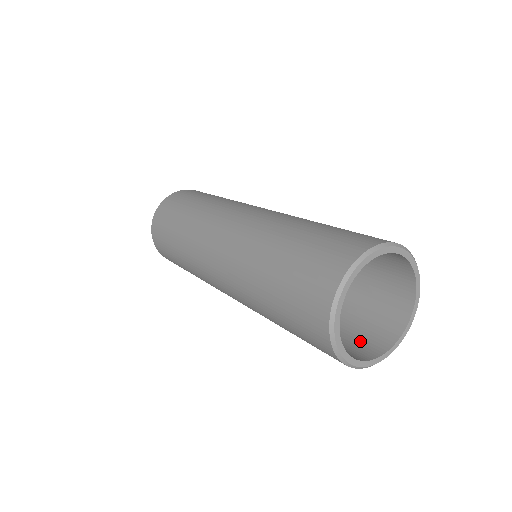
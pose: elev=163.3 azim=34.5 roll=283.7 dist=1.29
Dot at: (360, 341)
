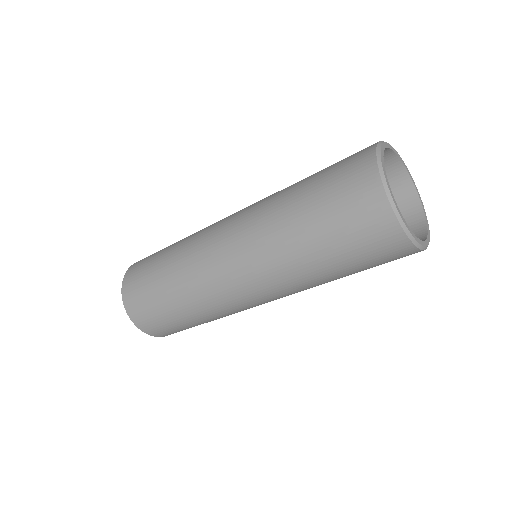
Dot at: occluded
